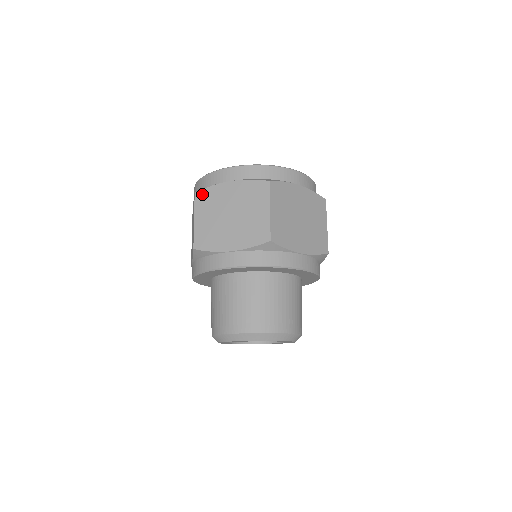
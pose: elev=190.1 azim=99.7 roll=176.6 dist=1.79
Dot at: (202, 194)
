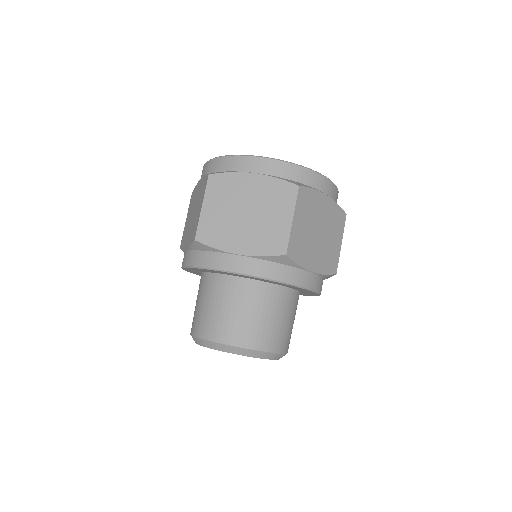
Dot at: occluded
